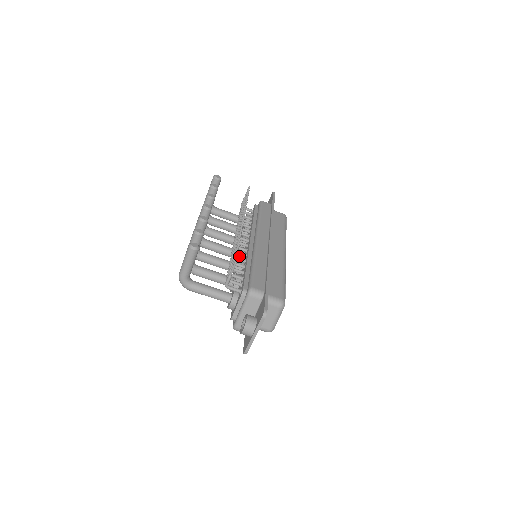
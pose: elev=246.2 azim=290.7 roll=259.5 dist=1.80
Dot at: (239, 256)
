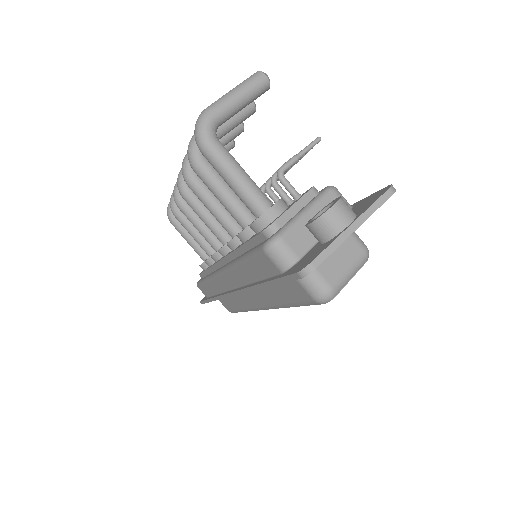
Dot at: occluded
